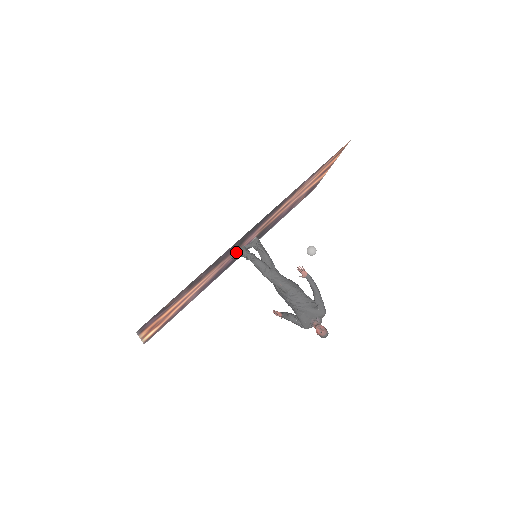
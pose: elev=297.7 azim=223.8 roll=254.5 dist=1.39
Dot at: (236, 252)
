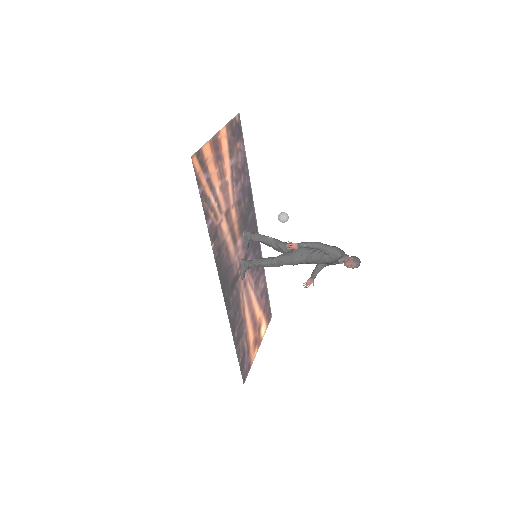
Dot at: (241, 274)
